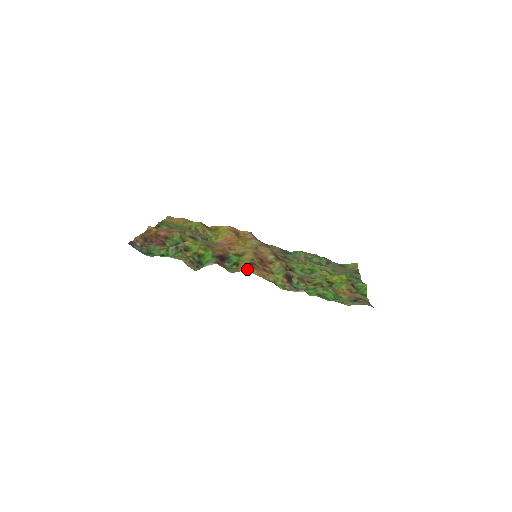
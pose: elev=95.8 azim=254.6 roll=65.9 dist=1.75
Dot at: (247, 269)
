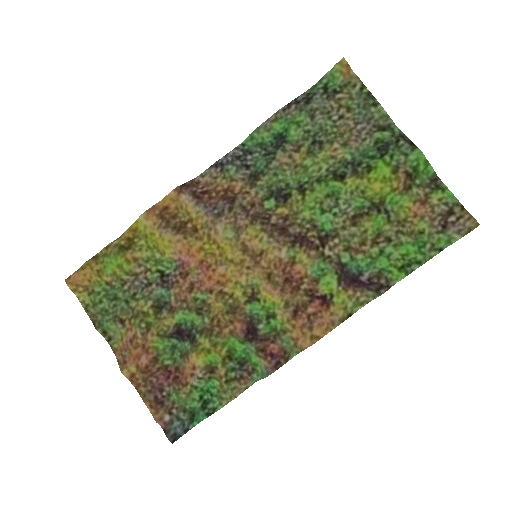
Dot at: (307, 336)
